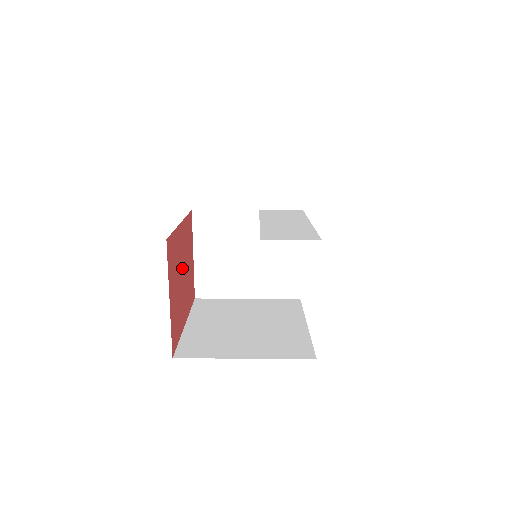
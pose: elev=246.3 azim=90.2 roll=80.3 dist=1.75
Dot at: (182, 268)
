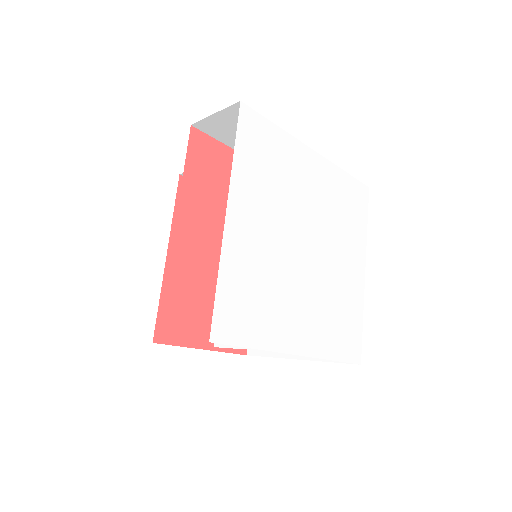
Dot at: occluded
